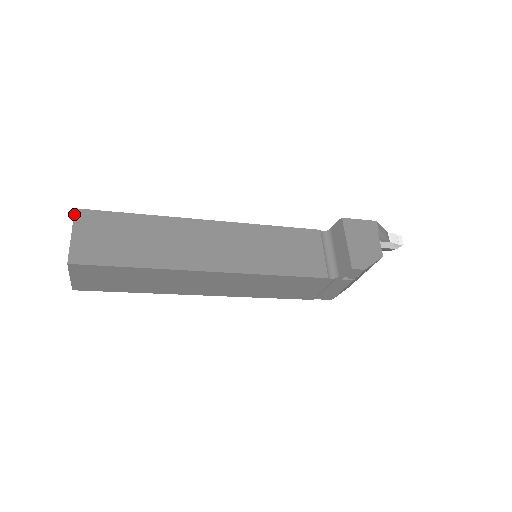
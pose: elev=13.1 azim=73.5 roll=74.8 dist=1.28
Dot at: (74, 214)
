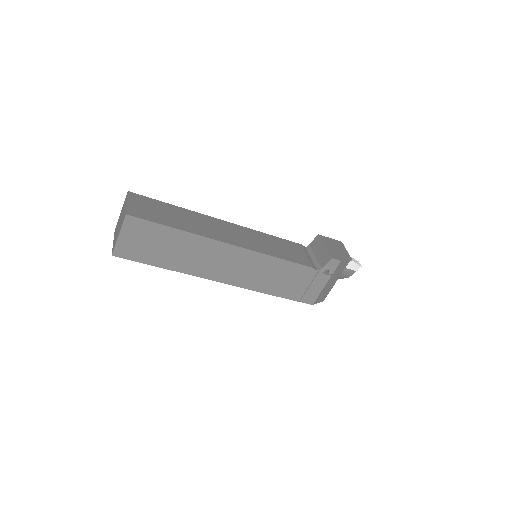
Dot at: (128, 193)
